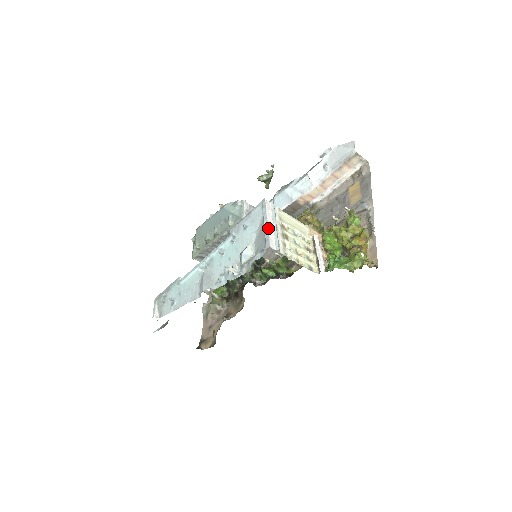
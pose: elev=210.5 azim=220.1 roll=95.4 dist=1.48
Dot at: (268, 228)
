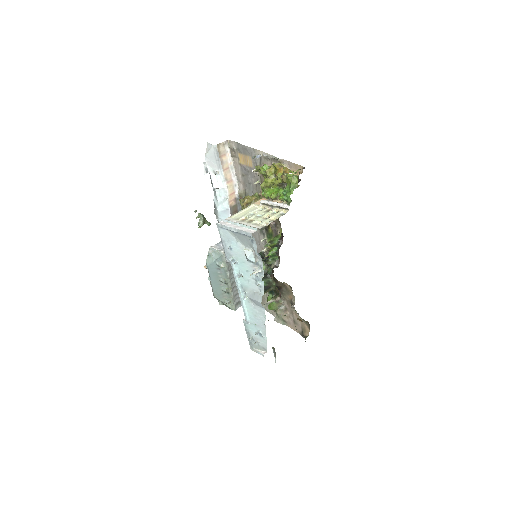
Dot at: (238, 229)
